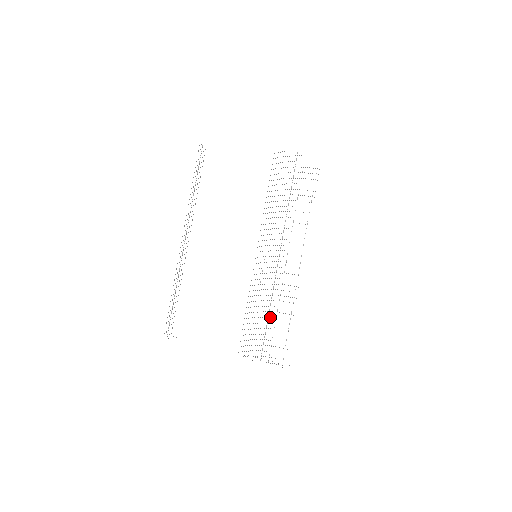
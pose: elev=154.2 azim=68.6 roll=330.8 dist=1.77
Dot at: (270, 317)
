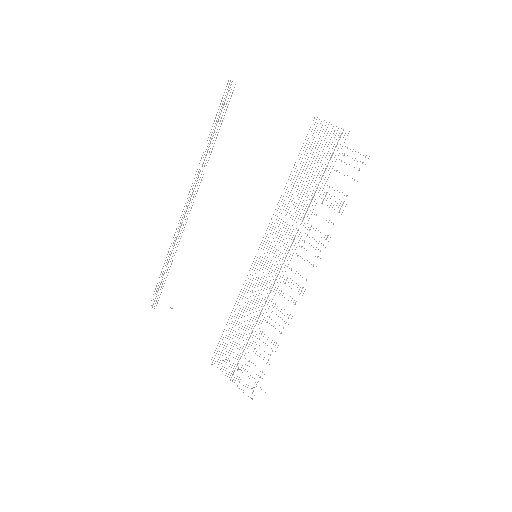
Dot at: (252, 337)
